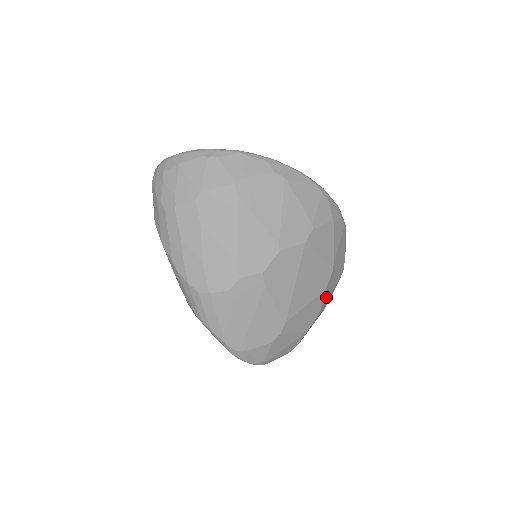
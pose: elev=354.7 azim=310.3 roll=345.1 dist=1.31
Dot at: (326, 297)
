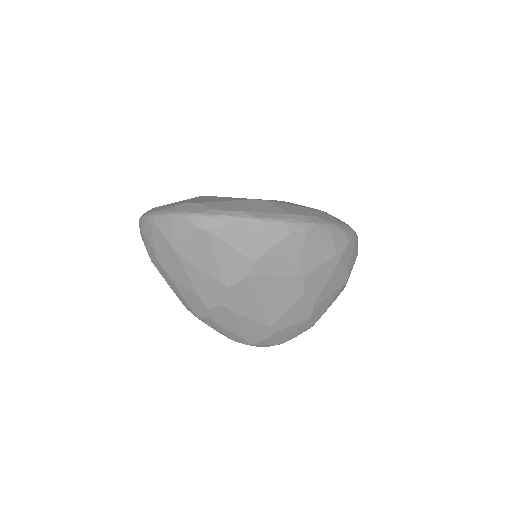
Dot at: (318, 291)
